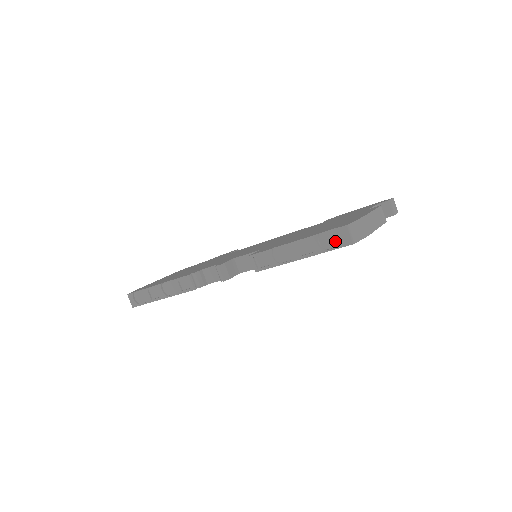
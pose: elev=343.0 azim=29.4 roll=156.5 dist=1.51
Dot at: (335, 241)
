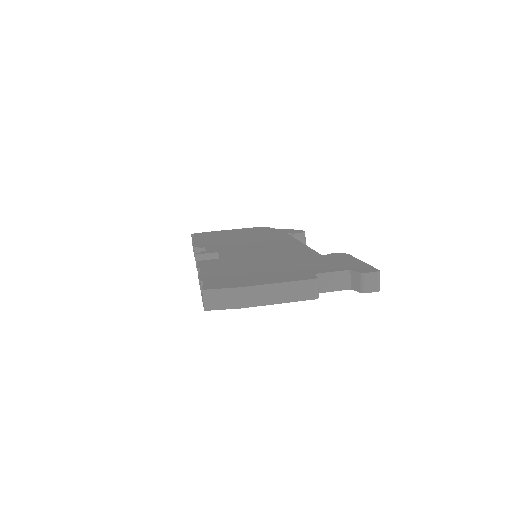
Dot at: occluded
